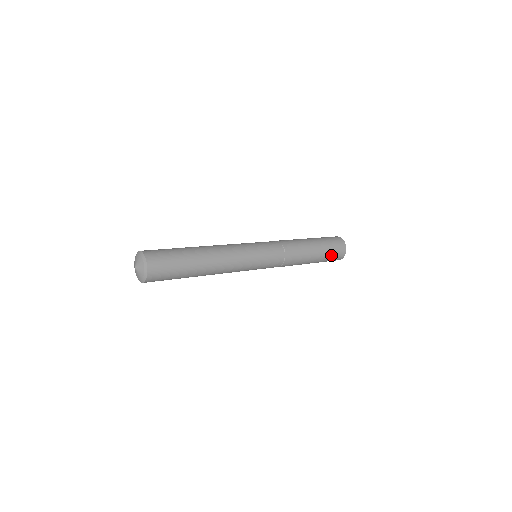
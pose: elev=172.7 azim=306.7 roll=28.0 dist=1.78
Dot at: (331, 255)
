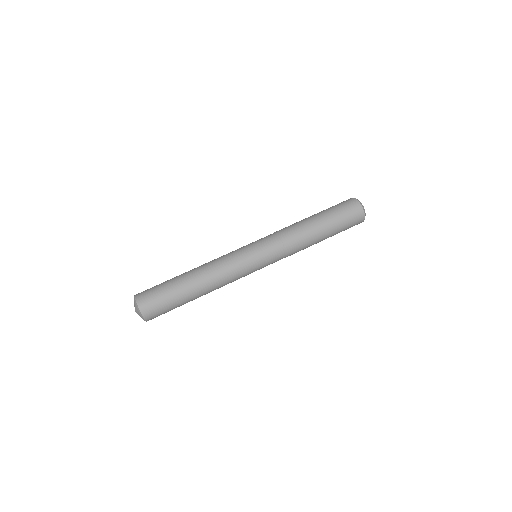
Dot at: occluded
